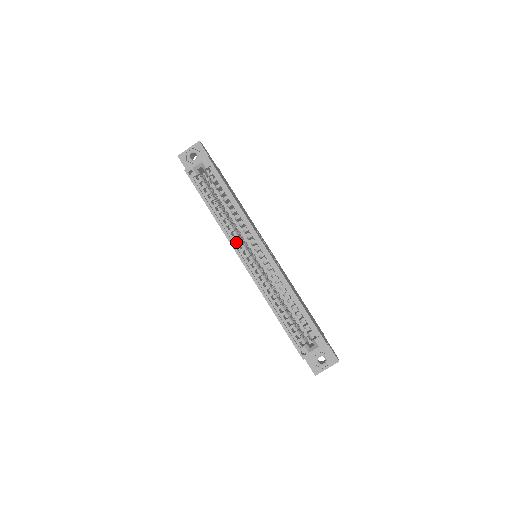
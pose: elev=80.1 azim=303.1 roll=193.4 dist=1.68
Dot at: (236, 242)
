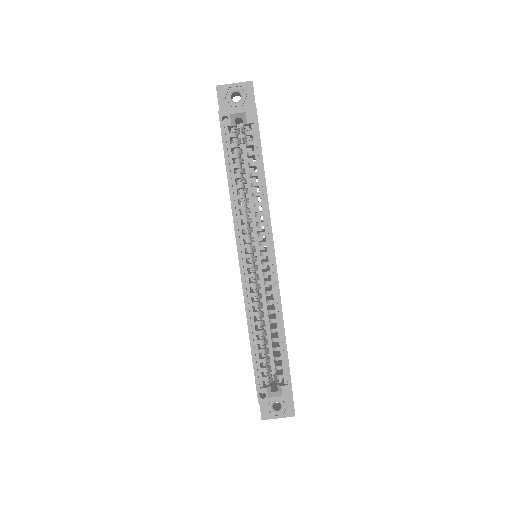
Dot at: (242, 233)
